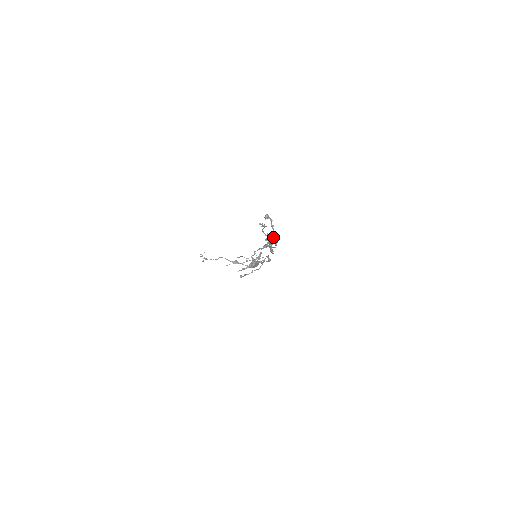
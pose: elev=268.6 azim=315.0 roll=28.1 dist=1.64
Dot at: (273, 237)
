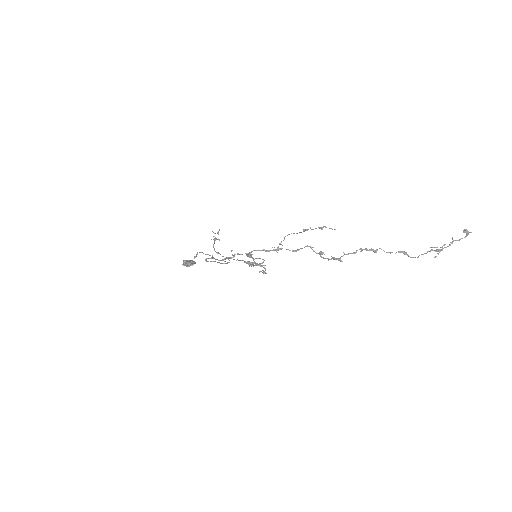
Dot at: occluded
